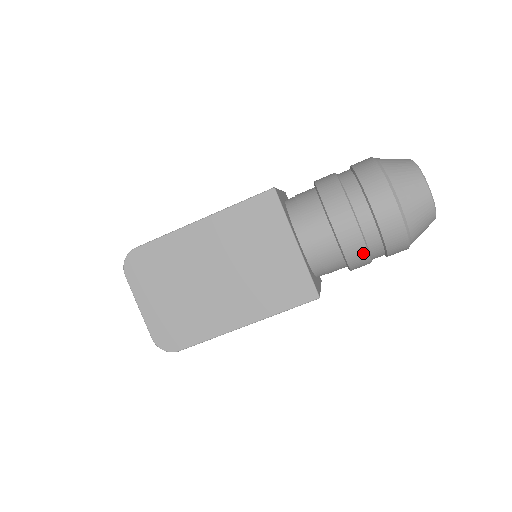
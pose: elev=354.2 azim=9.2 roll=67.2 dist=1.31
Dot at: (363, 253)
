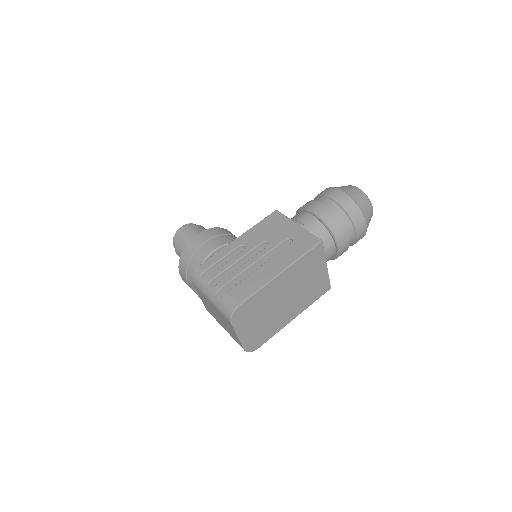
Dot at: occluded
